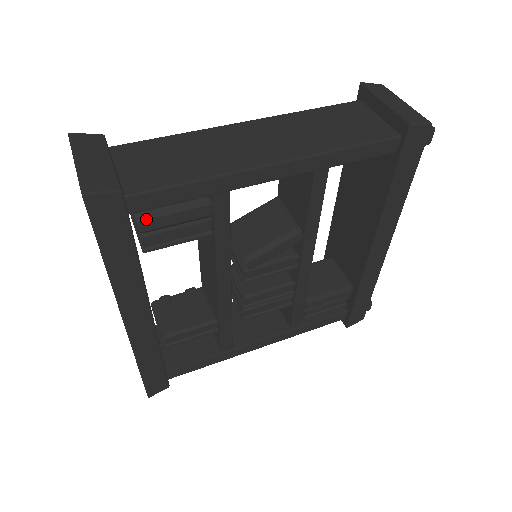
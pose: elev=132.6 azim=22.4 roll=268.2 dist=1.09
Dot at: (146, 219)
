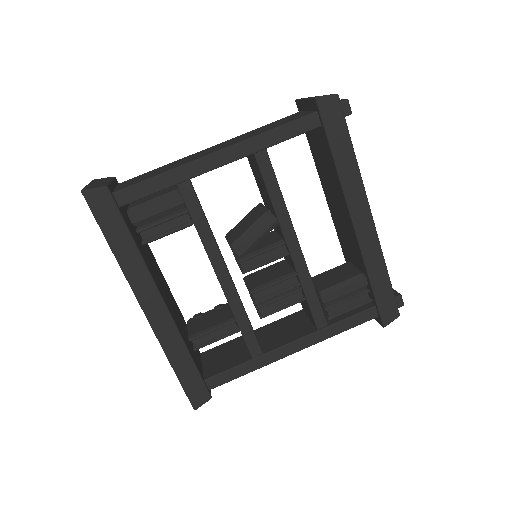
Dot at: (134, 212)
